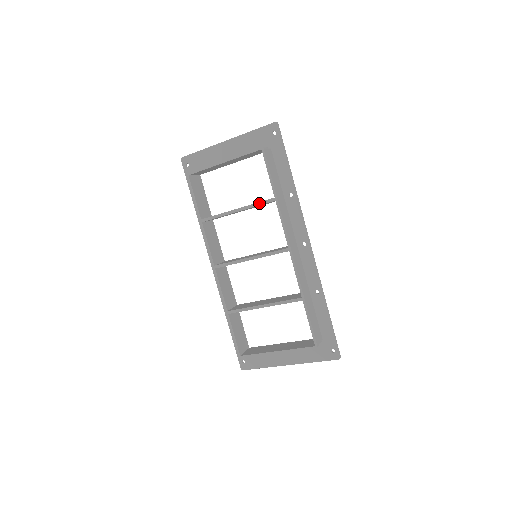
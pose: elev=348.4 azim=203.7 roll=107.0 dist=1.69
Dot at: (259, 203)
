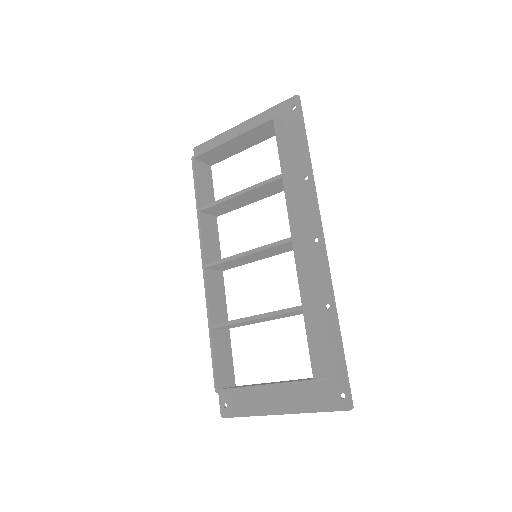
Dot at: (263, 182)
